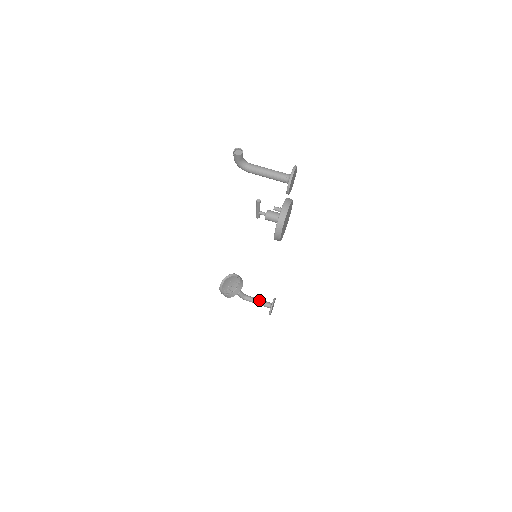
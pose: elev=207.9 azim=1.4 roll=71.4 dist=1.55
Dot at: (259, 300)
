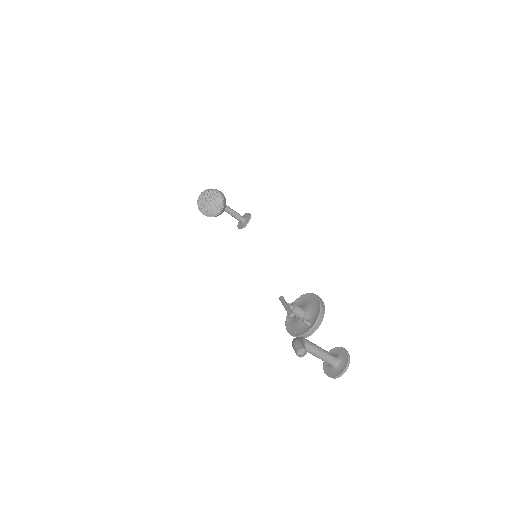
Dot at: (234, 213)
